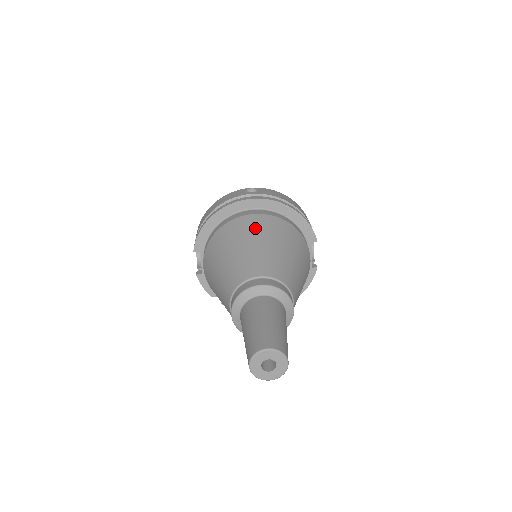
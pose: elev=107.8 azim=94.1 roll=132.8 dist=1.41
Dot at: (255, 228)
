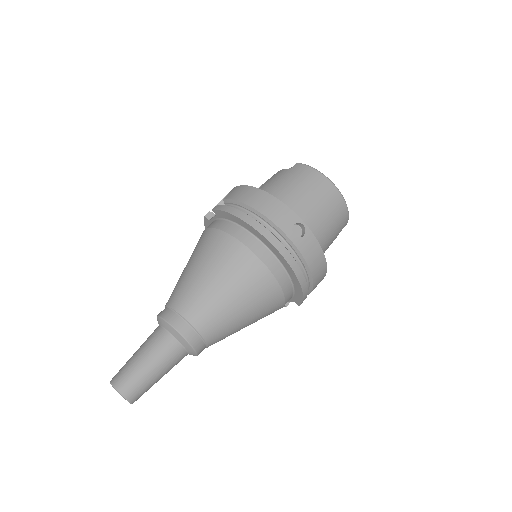
Dot at: (245, 279)
